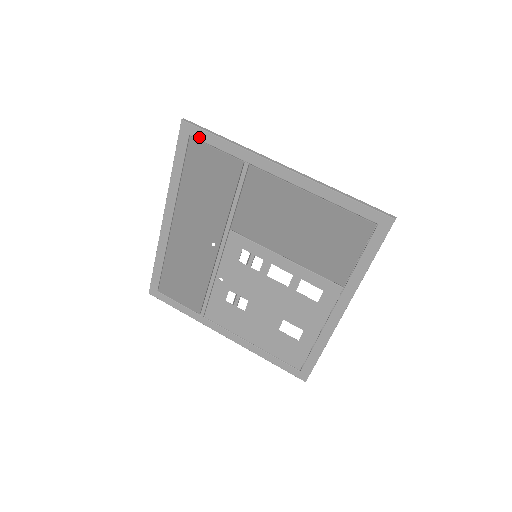
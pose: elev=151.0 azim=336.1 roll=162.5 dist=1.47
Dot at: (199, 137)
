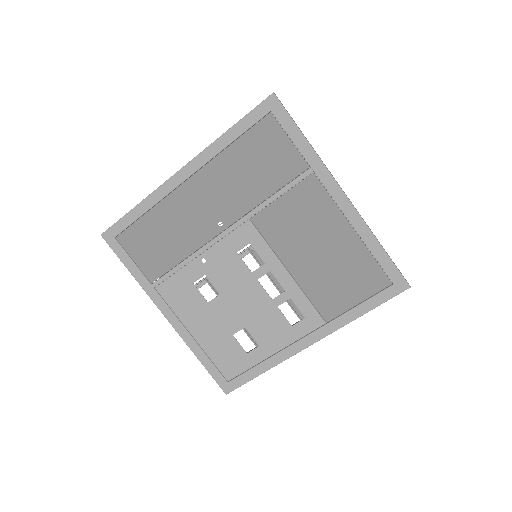
Dot at: (280, 119)
